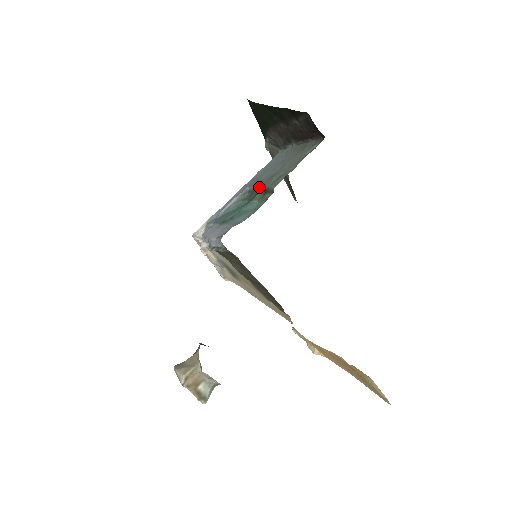
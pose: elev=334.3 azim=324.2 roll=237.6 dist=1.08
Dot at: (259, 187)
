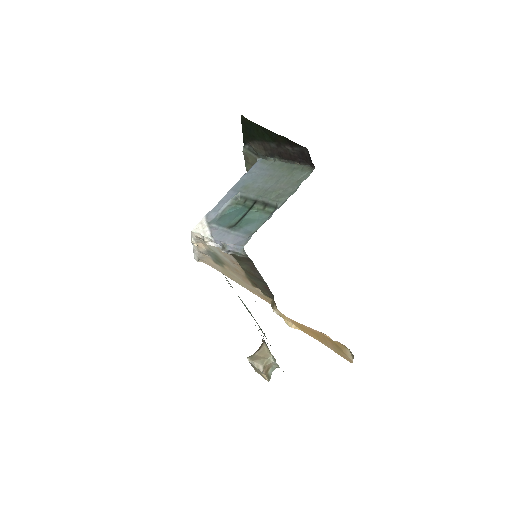
Dot at: (256, 198)
